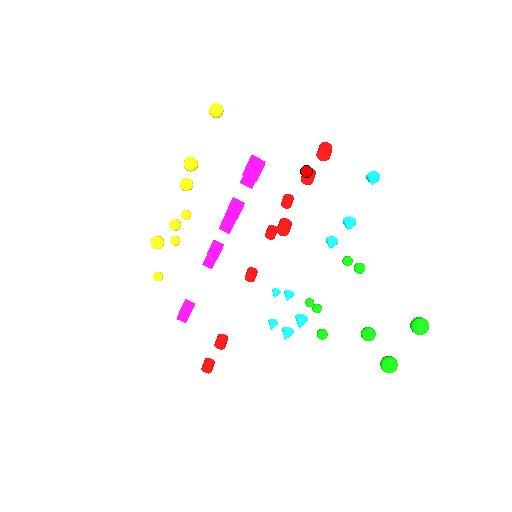
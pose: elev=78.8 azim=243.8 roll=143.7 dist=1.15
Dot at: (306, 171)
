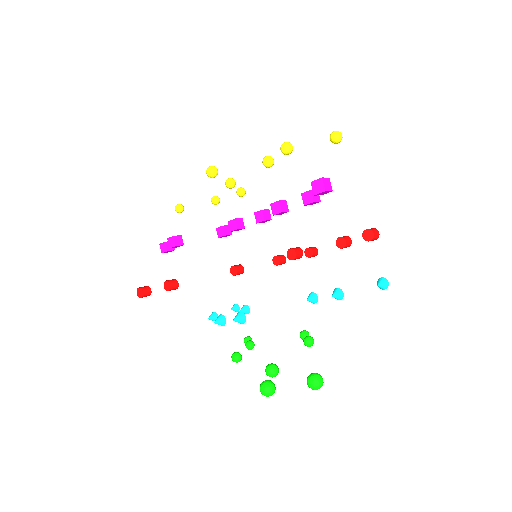
Dot at: (346, 237)
